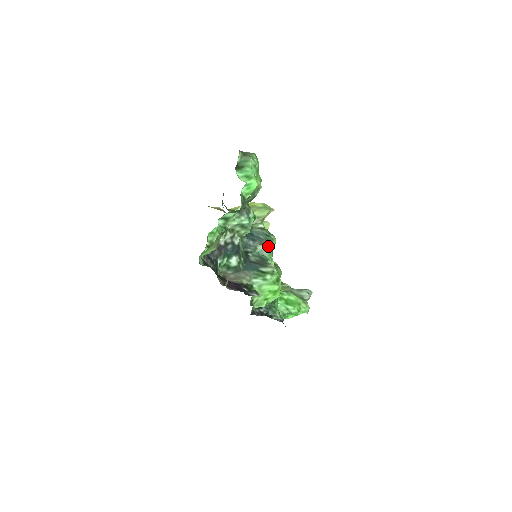
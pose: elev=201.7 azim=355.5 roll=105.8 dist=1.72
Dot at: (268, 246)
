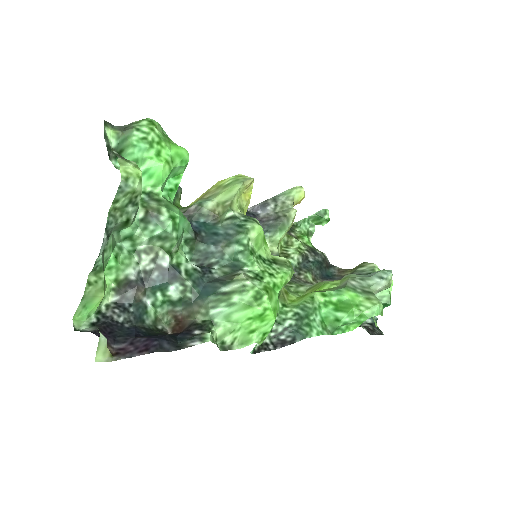
Dot at: (239, 244)
